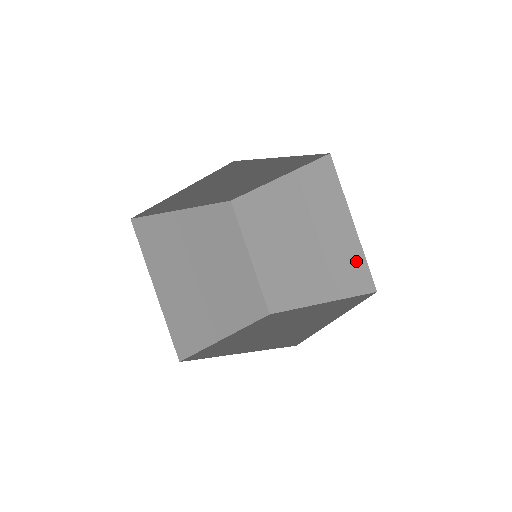
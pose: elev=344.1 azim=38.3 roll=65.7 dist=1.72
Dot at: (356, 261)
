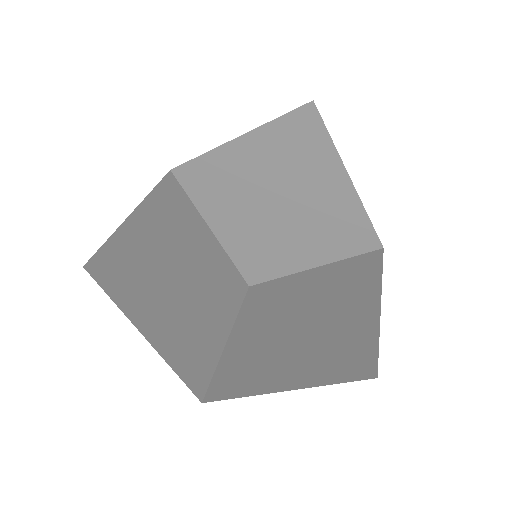
Dot at: (356, 221)
